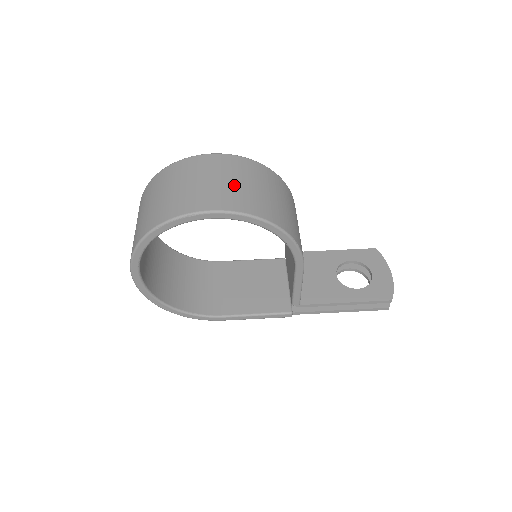
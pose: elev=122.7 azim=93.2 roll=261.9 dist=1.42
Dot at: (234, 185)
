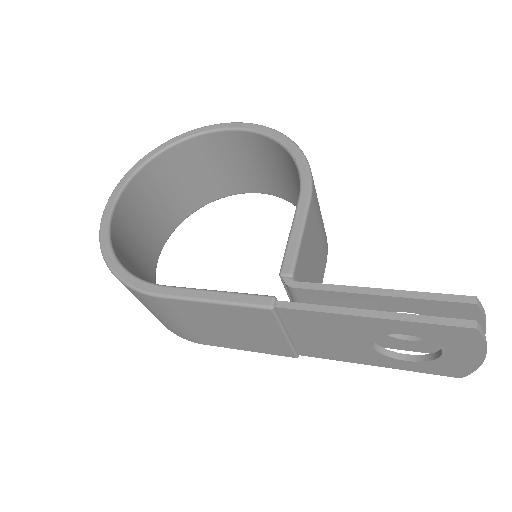
Dot at: occluded
